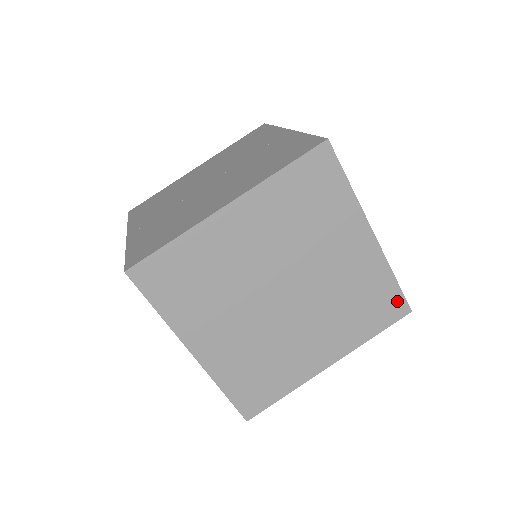
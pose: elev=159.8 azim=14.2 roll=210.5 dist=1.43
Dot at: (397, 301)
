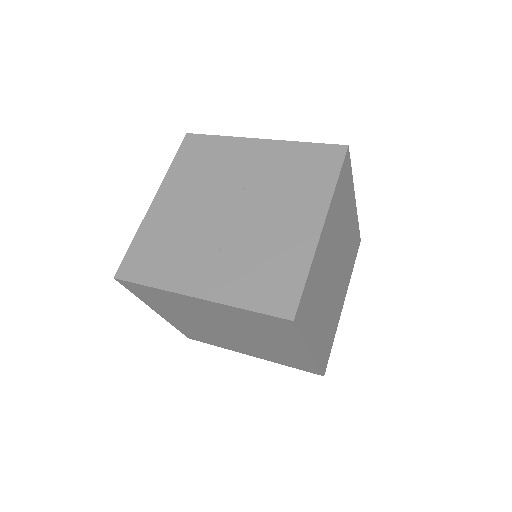
Dot at: (358, 238)
